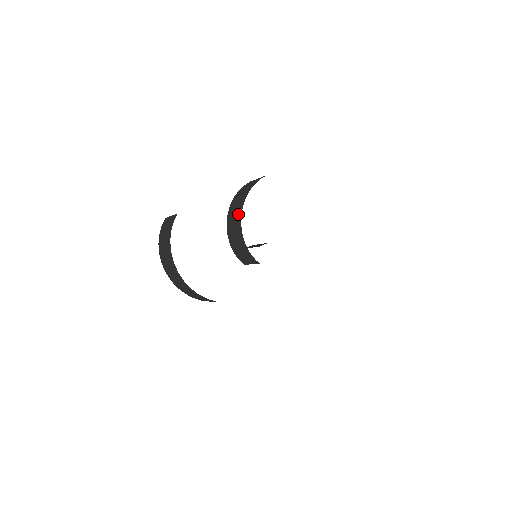
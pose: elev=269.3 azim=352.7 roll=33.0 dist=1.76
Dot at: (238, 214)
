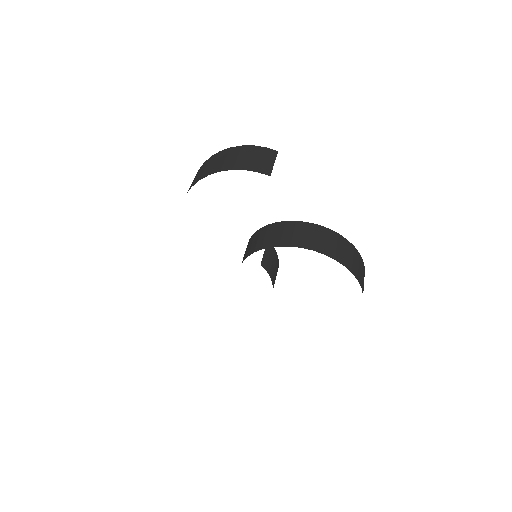
Dot at: occluded
